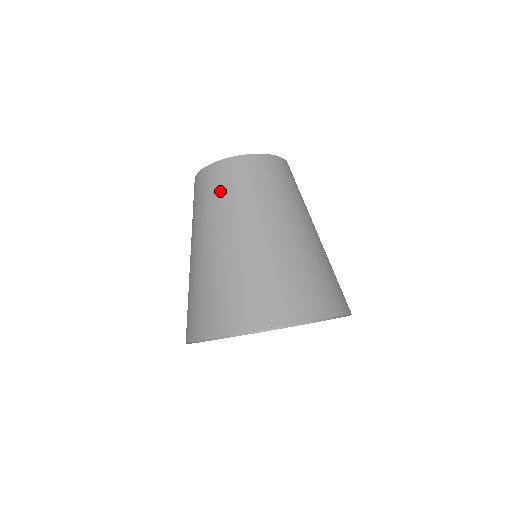
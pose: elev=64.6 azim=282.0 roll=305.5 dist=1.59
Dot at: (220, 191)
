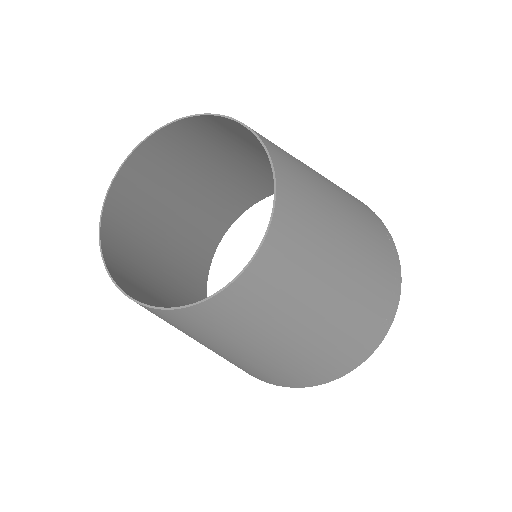
Dot at: (180, 329)
